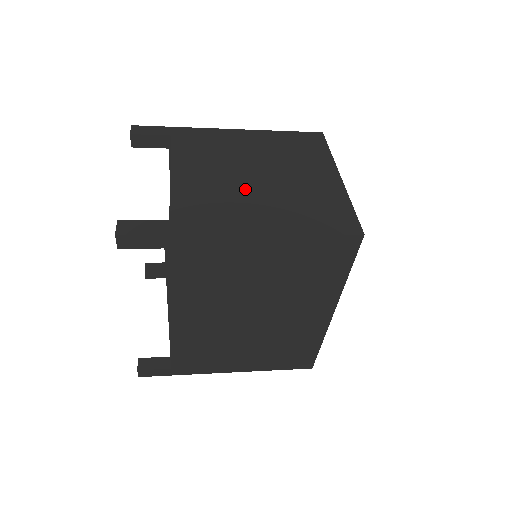
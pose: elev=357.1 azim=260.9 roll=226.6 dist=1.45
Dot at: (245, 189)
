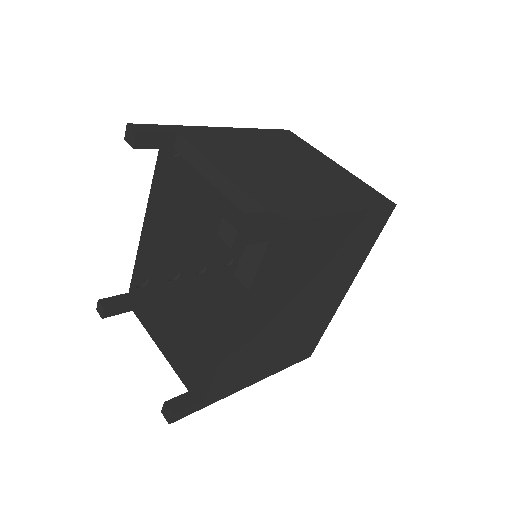
Dot at: (290, 178)
